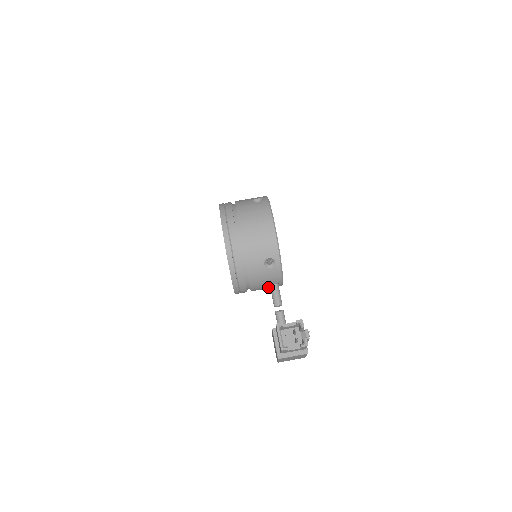
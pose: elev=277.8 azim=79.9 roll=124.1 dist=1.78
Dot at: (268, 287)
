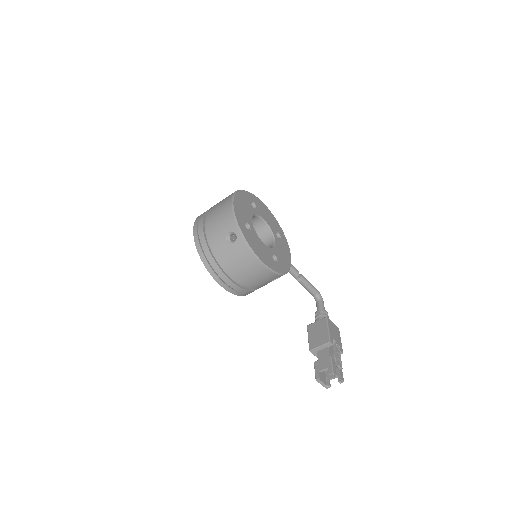
Dot at: occluded
